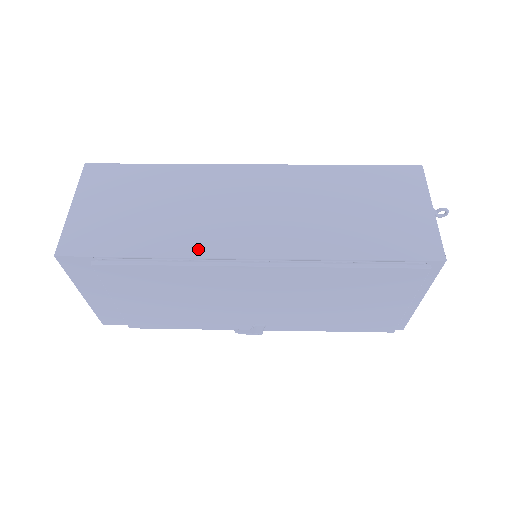
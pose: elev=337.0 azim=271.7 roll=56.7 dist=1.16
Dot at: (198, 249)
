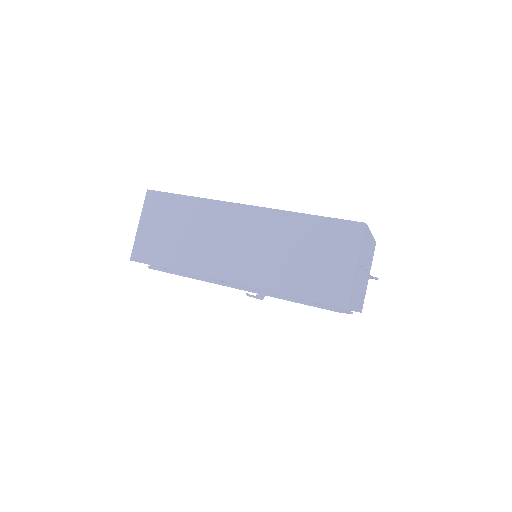
Dot at: (202, 270)
